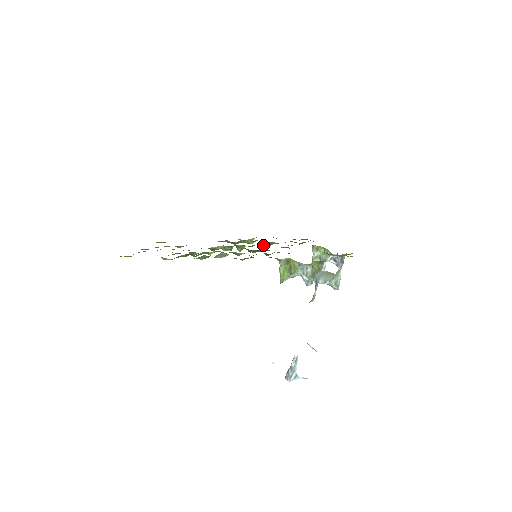
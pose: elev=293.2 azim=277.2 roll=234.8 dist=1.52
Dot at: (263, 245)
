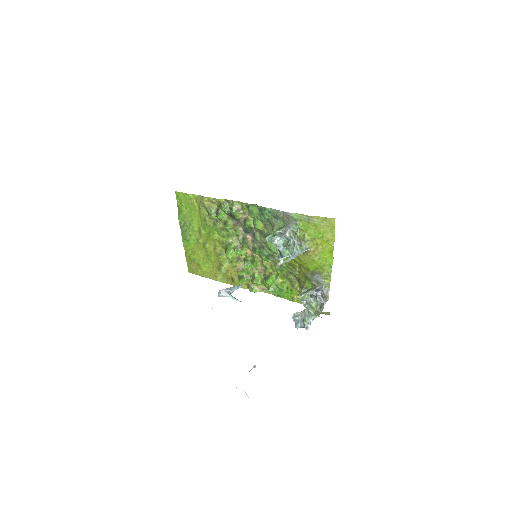
Dot at: (265, 263)
